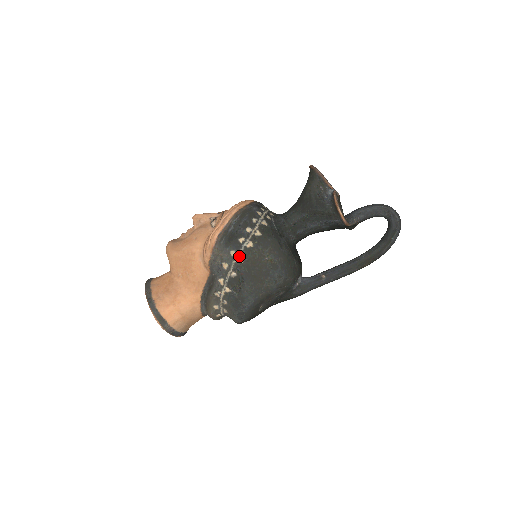
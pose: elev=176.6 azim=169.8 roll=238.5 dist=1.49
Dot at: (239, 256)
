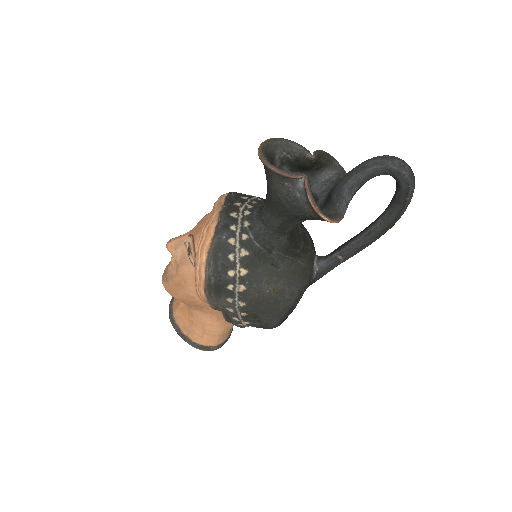
Dot at: (238, 301)
